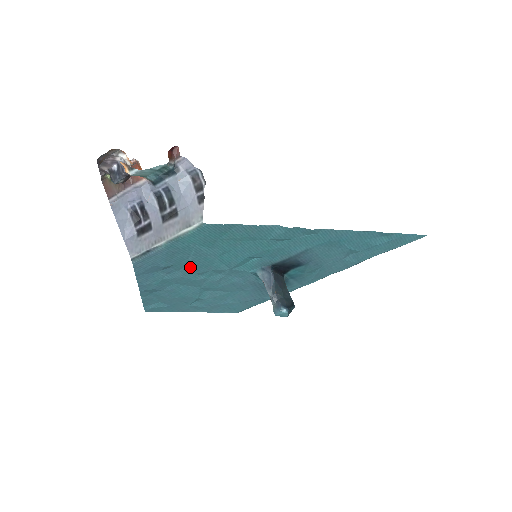
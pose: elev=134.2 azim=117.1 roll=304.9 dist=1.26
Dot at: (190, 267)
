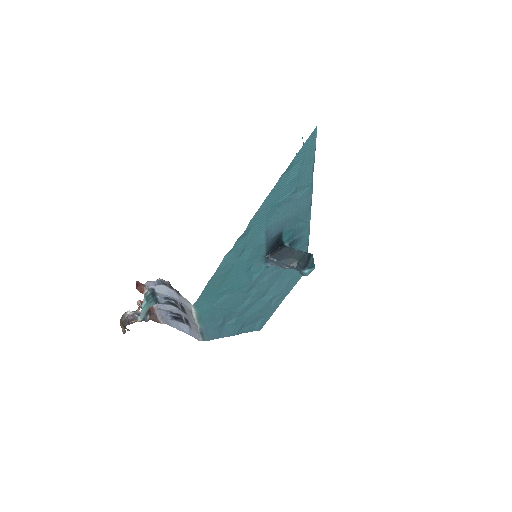
Dot at: (232, 308)
